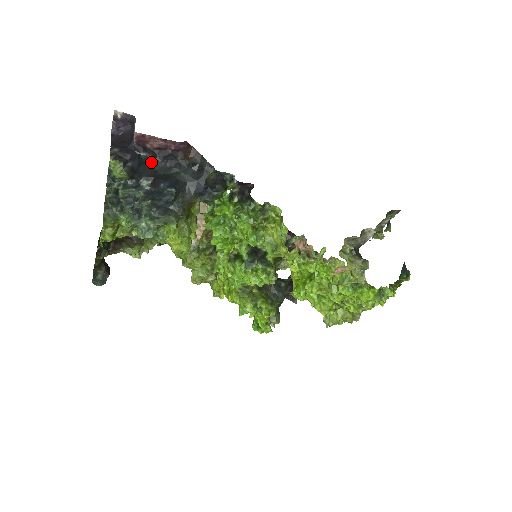
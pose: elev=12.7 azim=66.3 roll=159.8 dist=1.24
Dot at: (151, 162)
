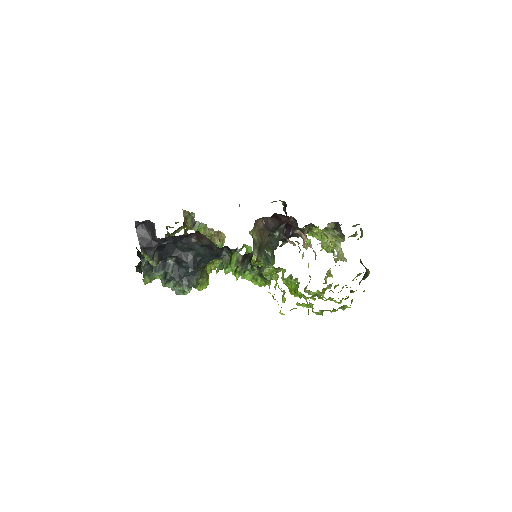
Dot at: (171, 243)
